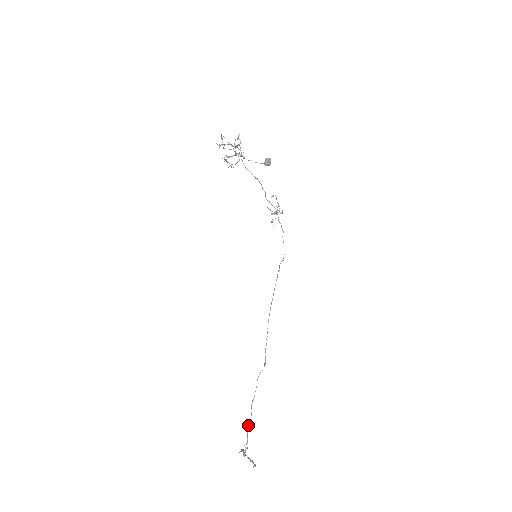
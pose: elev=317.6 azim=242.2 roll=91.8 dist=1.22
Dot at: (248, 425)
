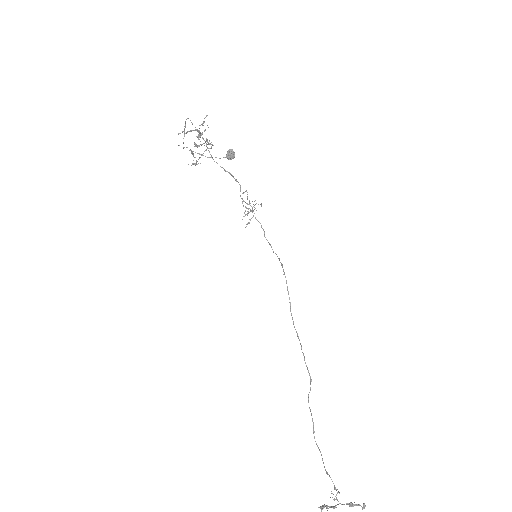
Dot at: occluded
